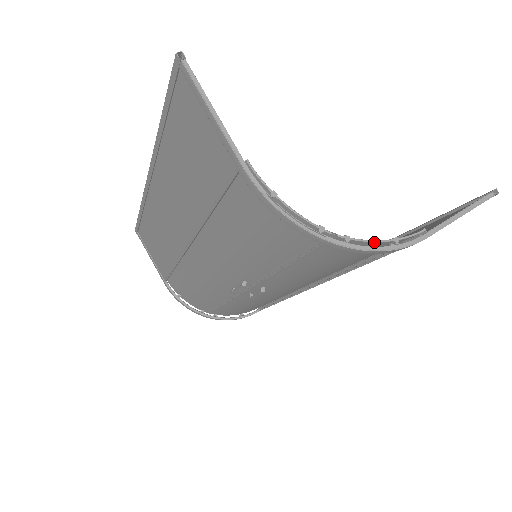
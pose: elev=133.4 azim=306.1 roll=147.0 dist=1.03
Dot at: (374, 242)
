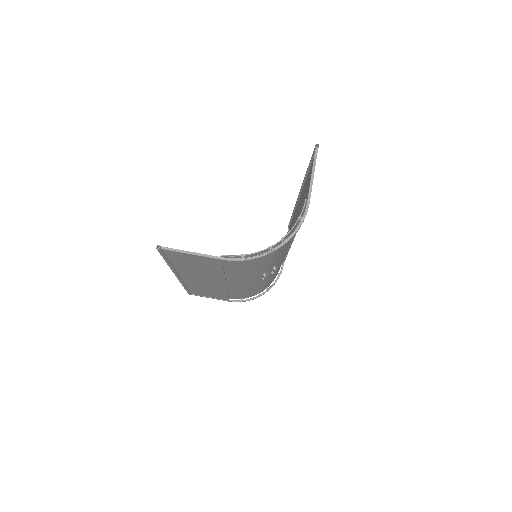
Dot at: (293, 228)
